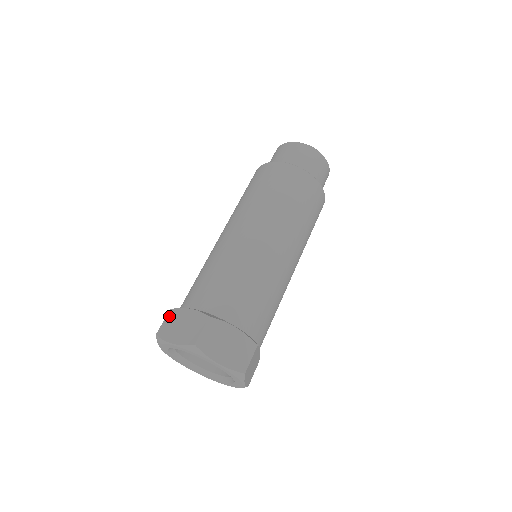
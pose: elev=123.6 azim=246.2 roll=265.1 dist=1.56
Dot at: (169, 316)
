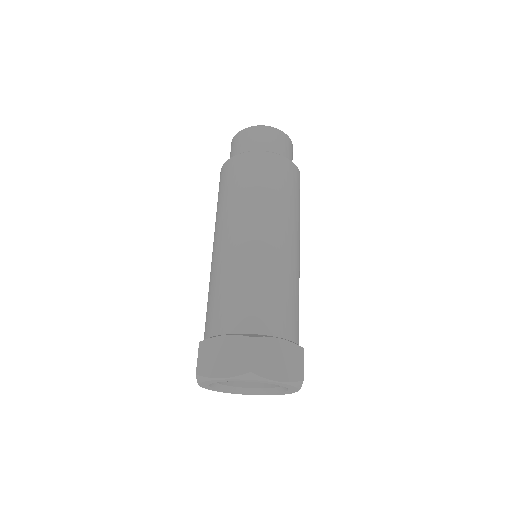
Dot at: (202, 350)
